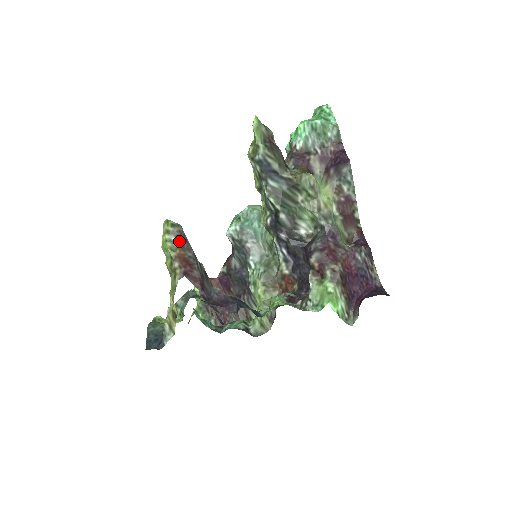
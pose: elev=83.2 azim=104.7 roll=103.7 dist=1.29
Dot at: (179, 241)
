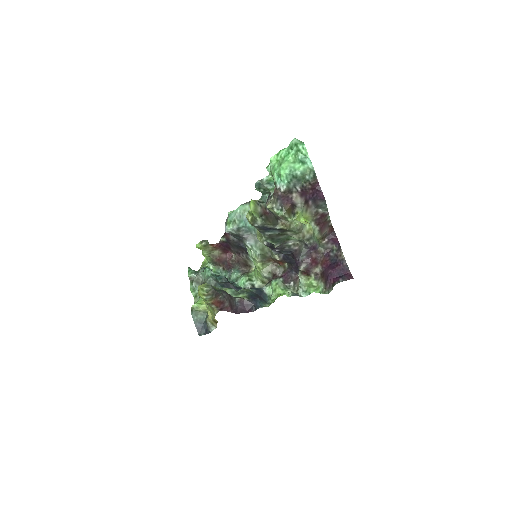
Dot at: (213, 296)
